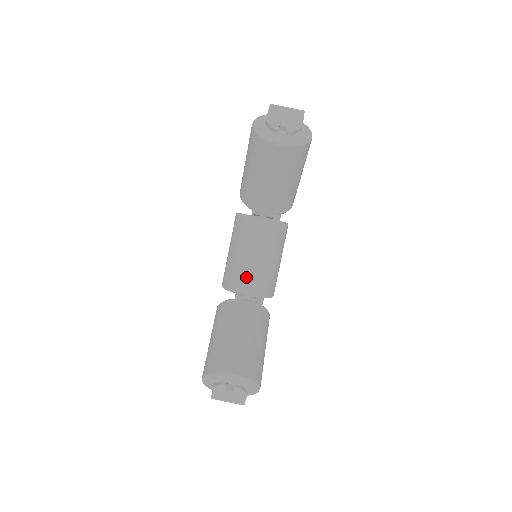
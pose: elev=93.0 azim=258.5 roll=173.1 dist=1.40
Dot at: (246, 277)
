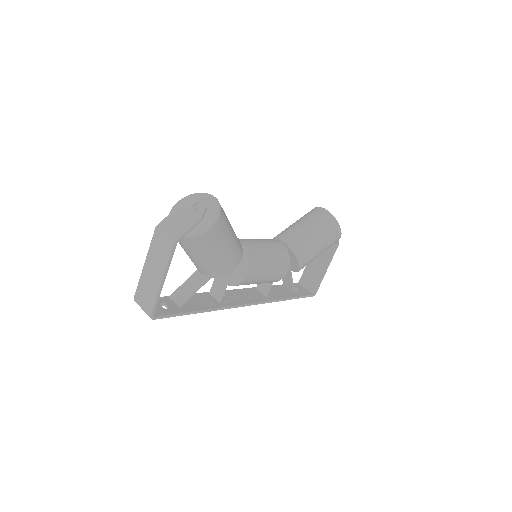
Dot at: (247, 240)
